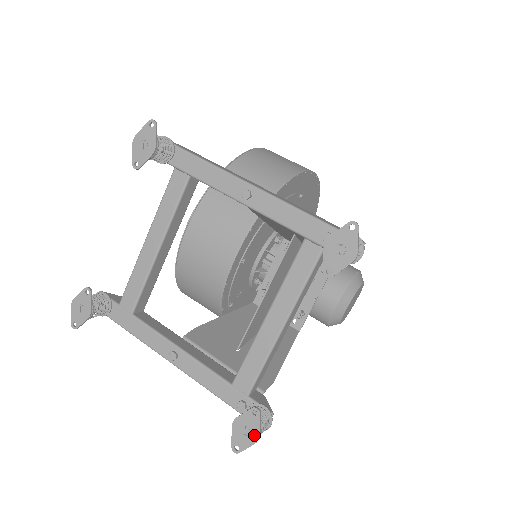
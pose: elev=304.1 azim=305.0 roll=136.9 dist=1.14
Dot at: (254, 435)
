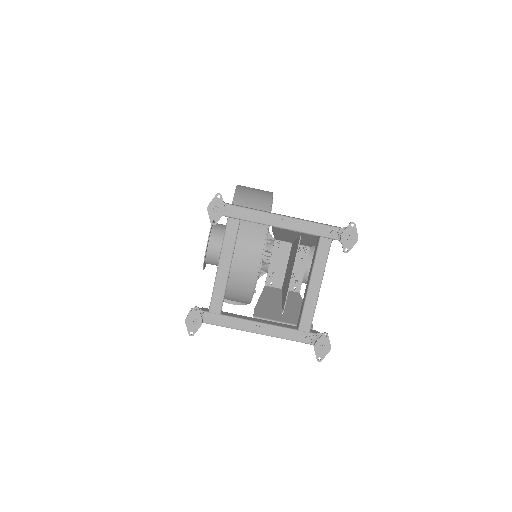
Dot at: (328, 347)
